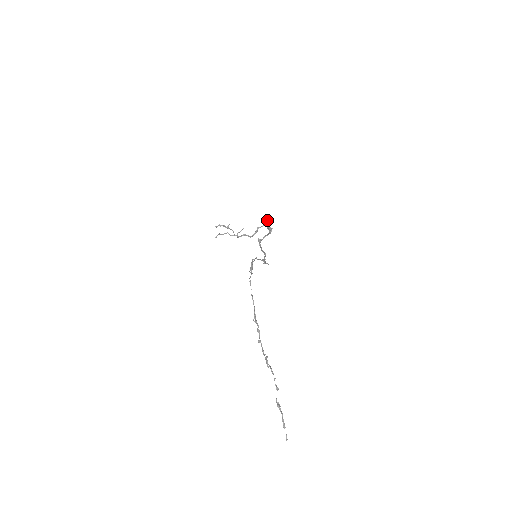
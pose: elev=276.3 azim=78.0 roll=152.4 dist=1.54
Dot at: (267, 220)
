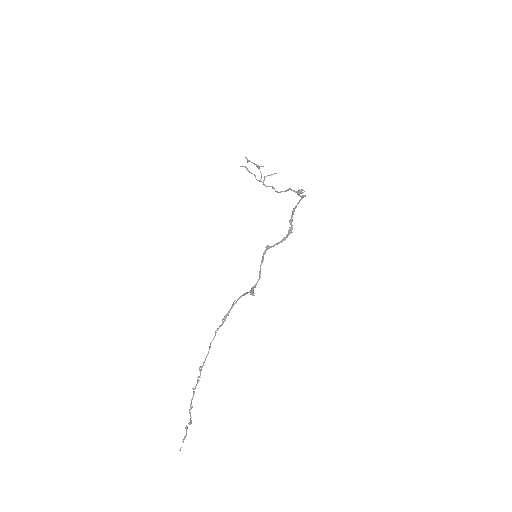
Dot at: (300, 200)
